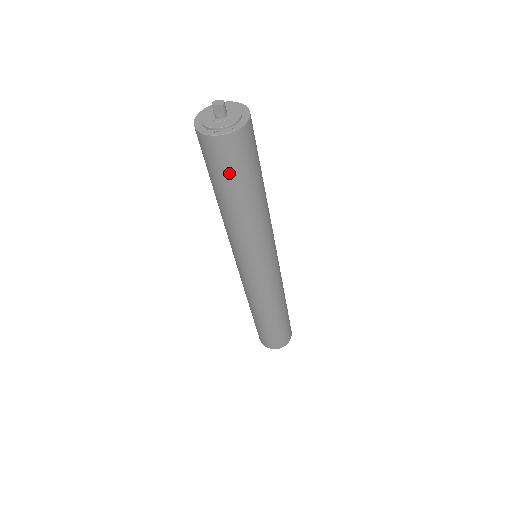
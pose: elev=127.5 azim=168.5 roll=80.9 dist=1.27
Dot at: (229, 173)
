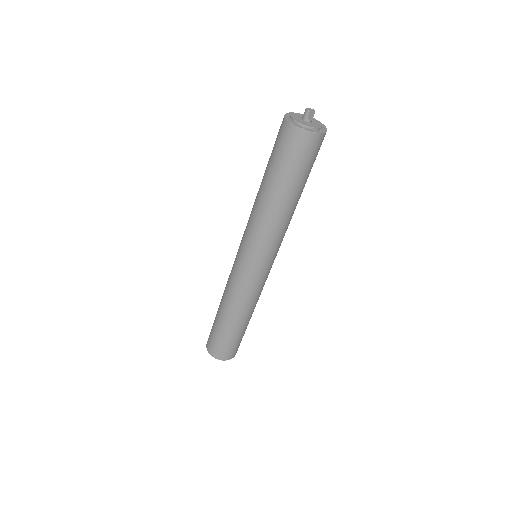
Dot at: (309, 167)
